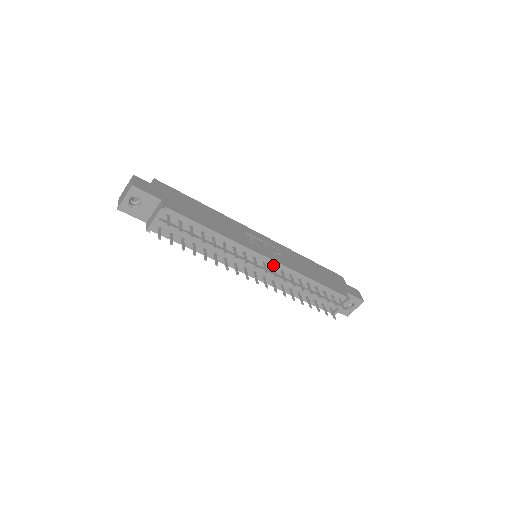
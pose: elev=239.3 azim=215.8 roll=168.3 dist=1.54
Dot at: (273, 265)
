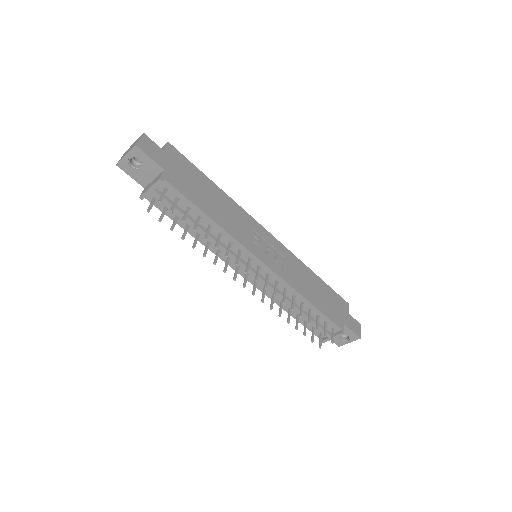
Dot at: (269, 273)
